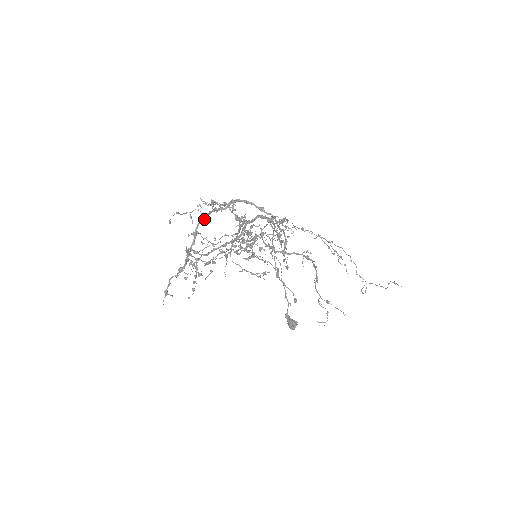
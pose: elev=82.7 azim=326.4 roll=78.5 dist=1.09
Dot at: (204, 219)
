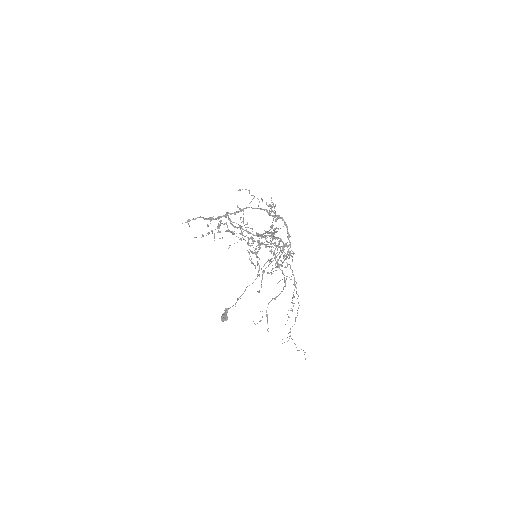
Dot at: (254, 208)
